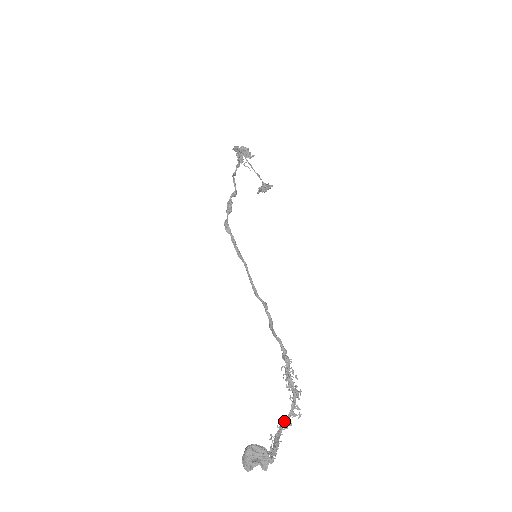
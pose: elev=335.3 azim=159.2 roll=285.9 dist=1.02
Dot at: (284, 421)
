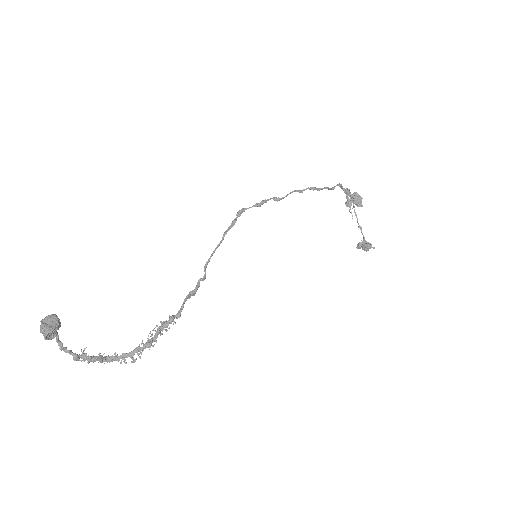
Dot at: (122, 354)
